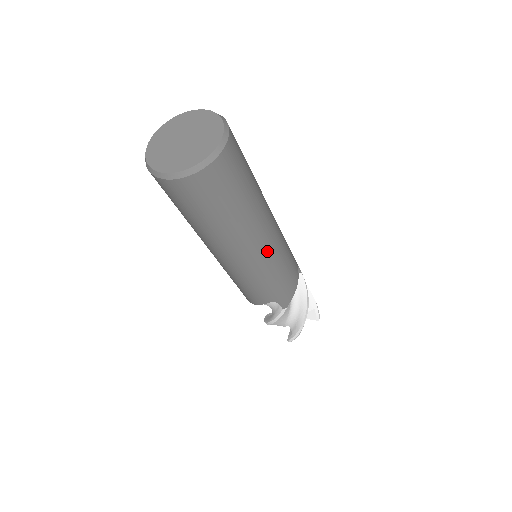
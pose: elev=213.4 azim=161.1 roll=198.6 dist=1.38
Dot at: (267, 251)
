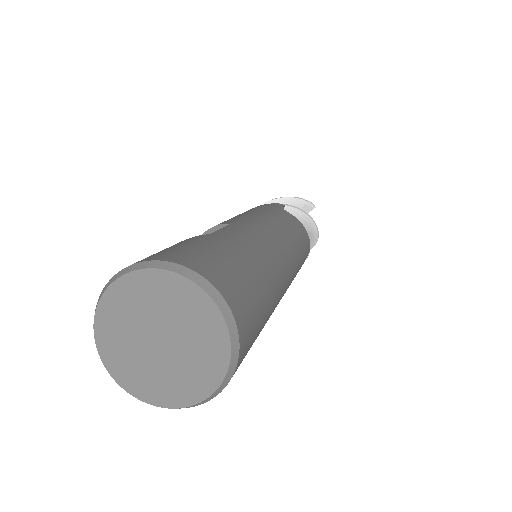
Dot at: (289, 262)
